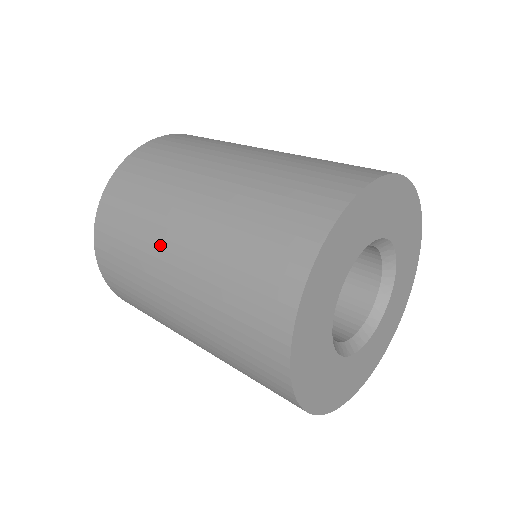
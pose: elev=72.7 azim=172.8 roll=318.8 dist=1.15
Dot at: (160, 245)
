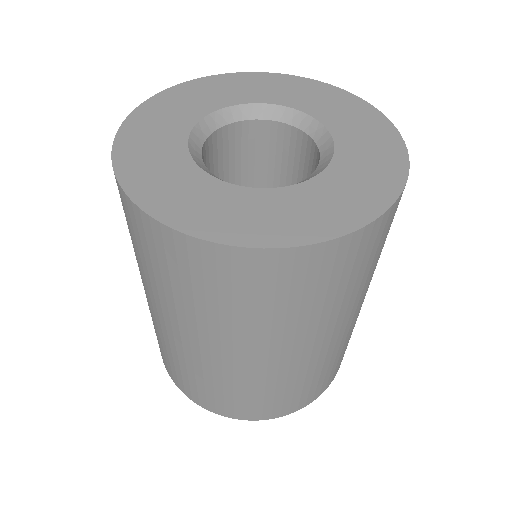
Dot at: occluded
